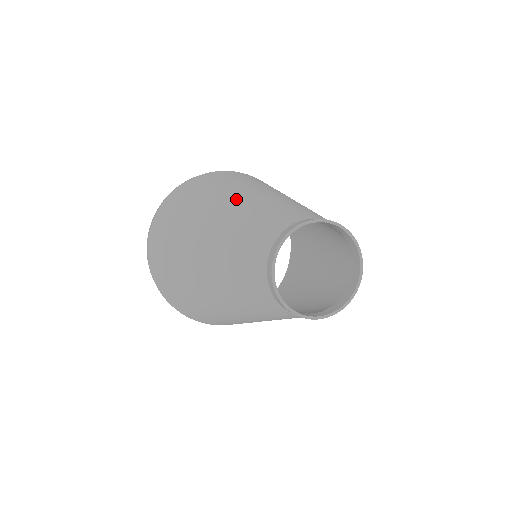
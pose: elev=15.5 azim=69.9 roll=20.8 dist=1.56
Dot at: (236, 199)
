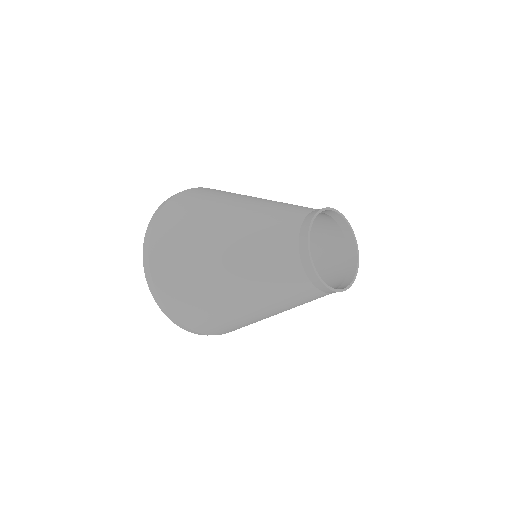
Dot at: (245, 200)
